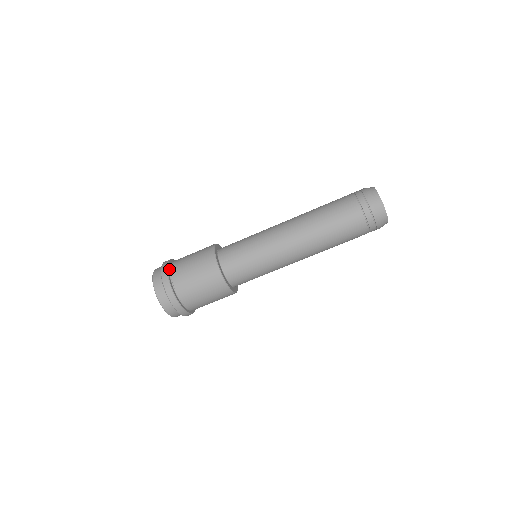
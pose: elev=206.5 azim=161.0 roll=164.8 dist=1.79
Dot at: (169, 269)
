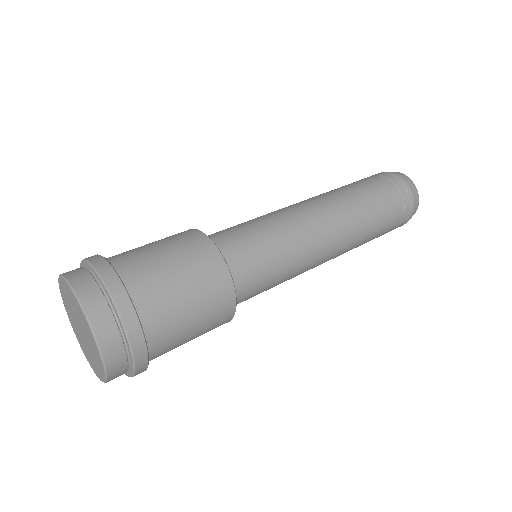
Dot at: (139, 322)
